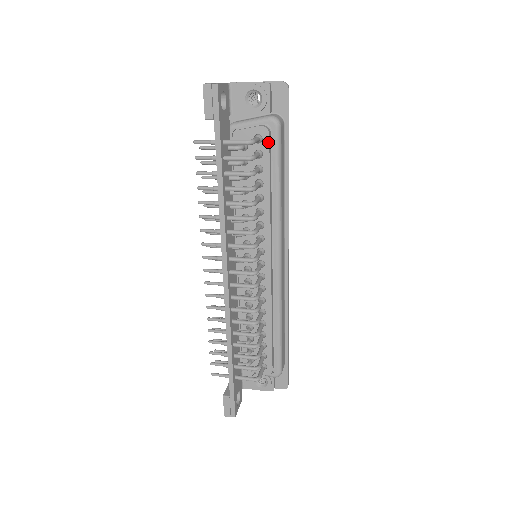
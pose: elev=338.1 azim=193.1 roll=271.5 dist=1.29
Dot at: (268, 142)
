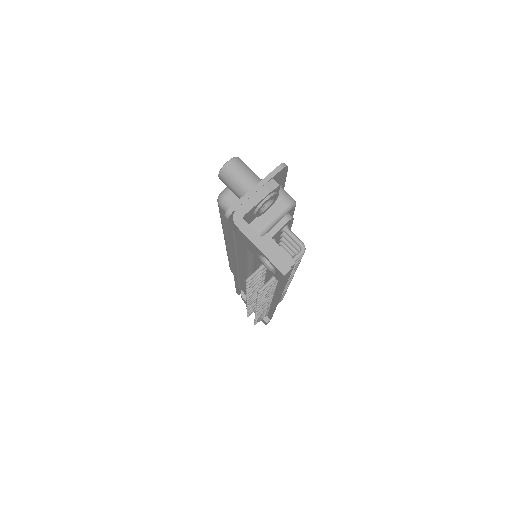
Dot at: (292, 222)
